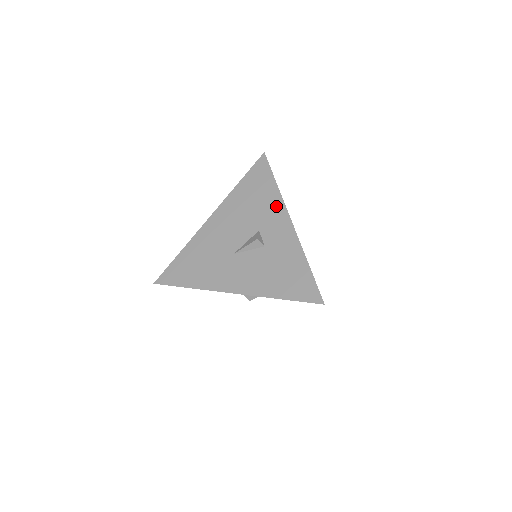
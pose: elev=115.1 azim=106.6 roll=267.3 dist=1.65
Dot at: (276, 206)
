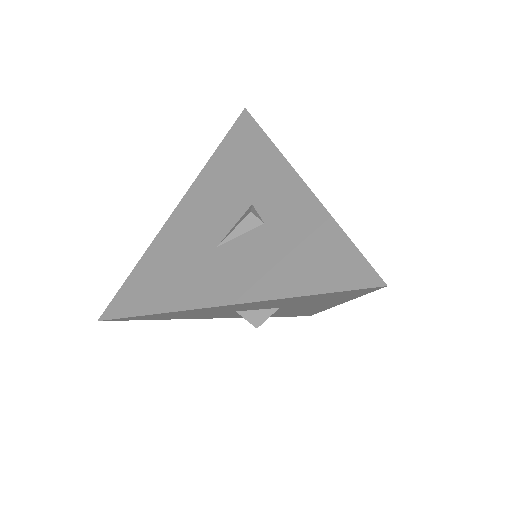
Dot at: (273, 165)
